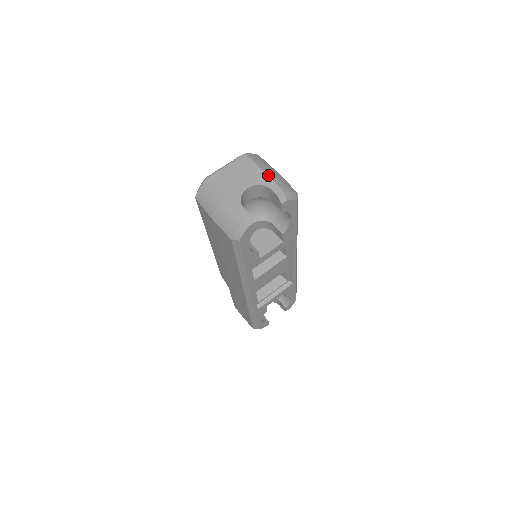
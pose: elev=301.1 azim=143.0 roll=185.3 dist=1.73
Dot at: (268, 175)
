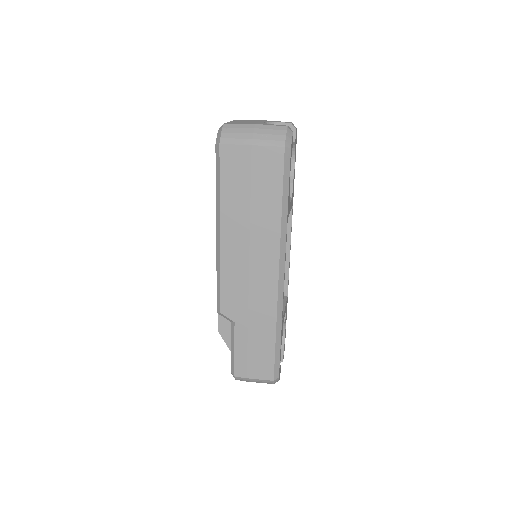
Dot at: occluded
